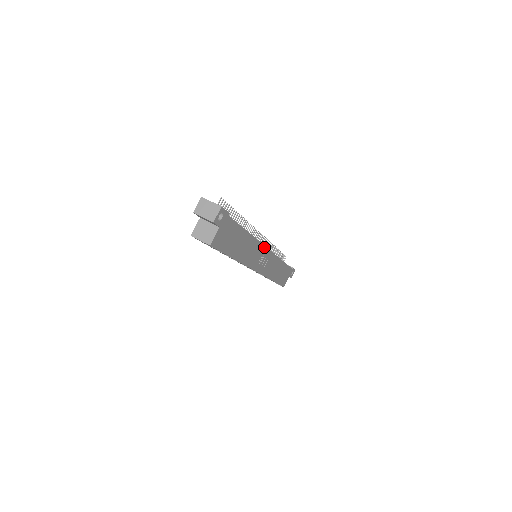
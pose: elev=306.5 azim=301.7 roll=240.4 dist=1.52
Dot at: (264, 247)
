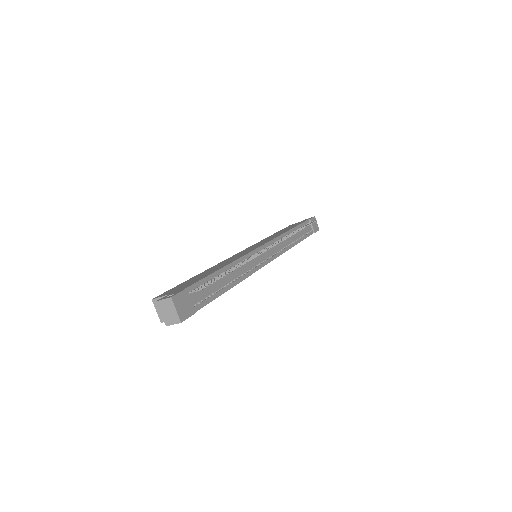
Dot at: (261, 267)
